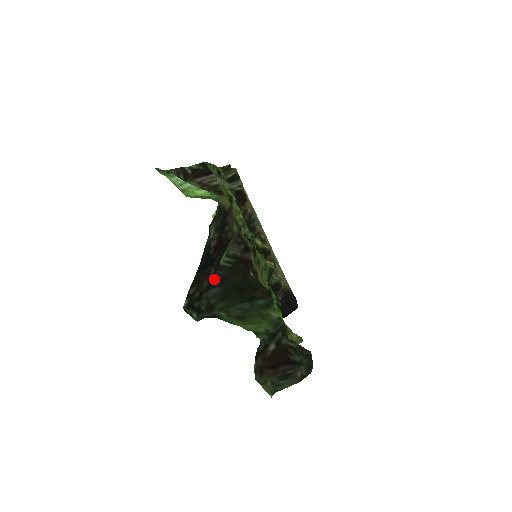
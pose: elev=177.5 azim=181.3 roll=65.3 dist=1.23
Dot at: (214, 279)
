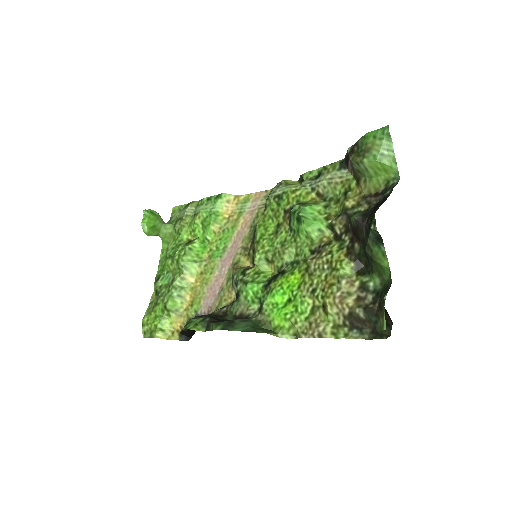
Dot at: (367, 220)
